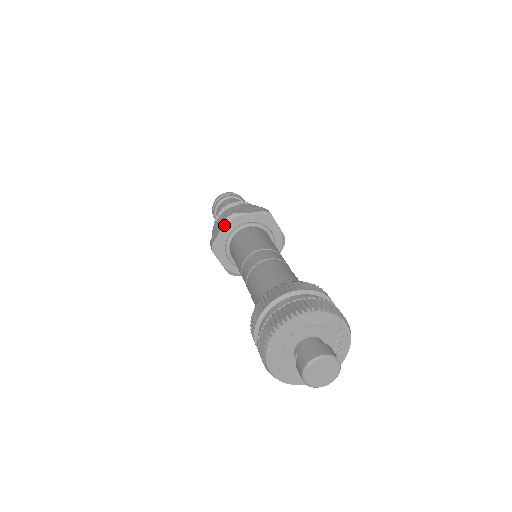
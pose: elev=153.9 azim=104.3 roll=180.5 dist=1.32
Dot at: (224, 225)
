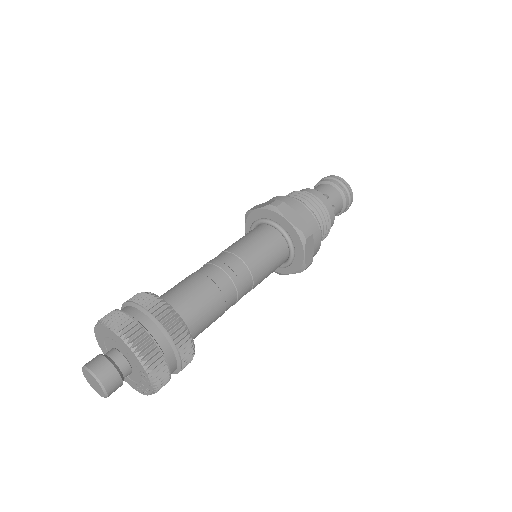
Dot at: (263, 207)
